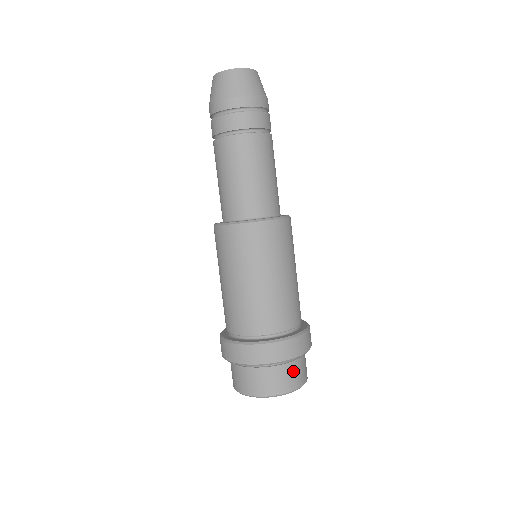
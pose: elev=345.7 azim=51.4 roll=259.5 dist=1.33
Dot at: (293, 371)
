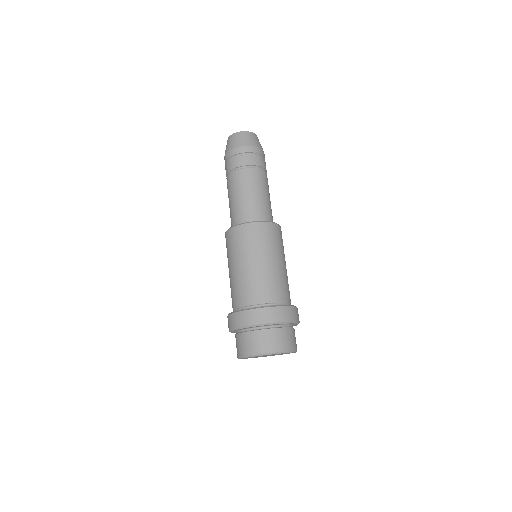
Dot at: (284, 335)
